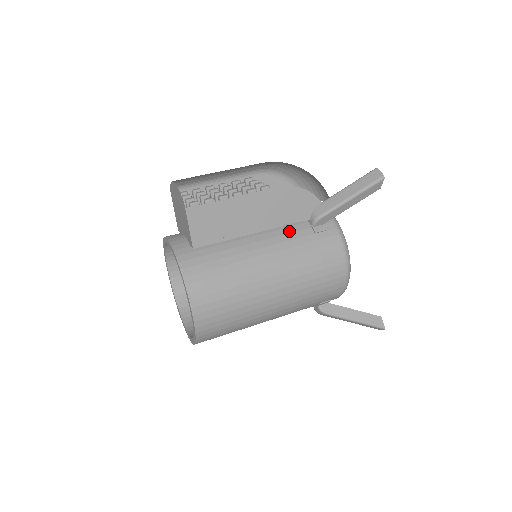
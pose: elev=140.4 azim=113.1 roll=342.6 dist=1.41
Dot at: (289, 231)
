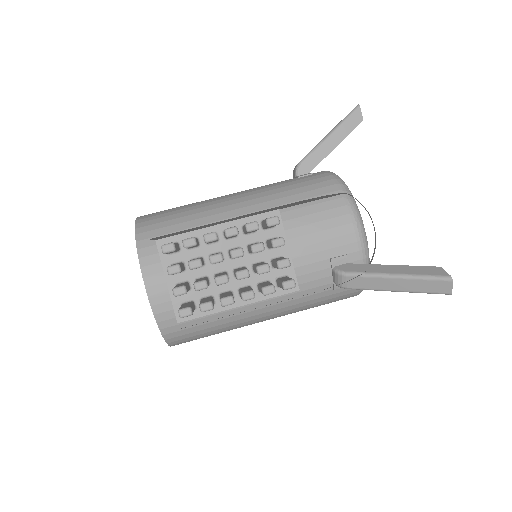
Dot at: (303, 289)
